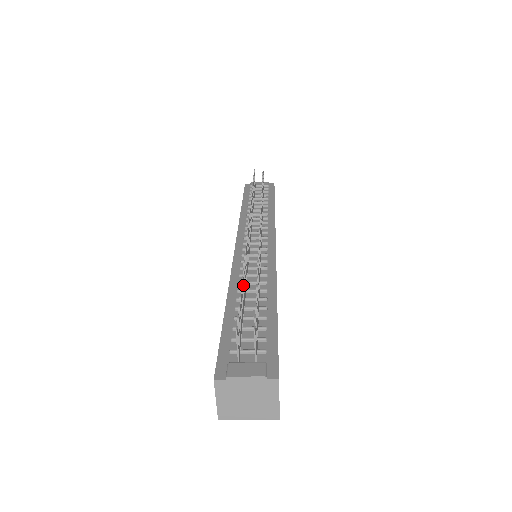
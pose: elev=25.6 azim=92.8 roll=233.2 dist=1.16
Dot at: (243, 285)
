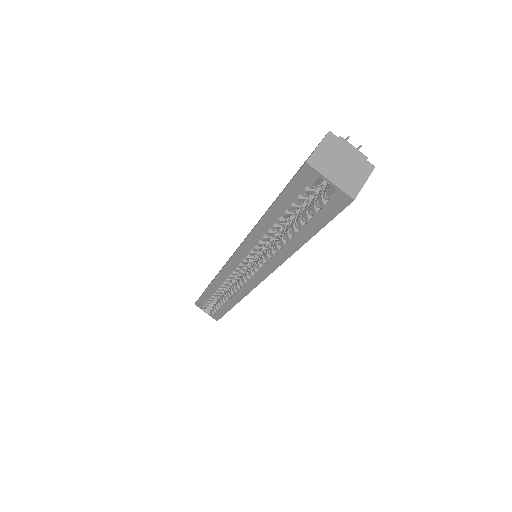
Dot at: occluded
